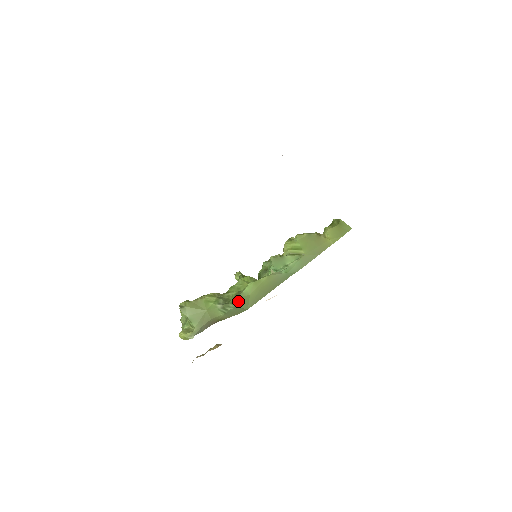
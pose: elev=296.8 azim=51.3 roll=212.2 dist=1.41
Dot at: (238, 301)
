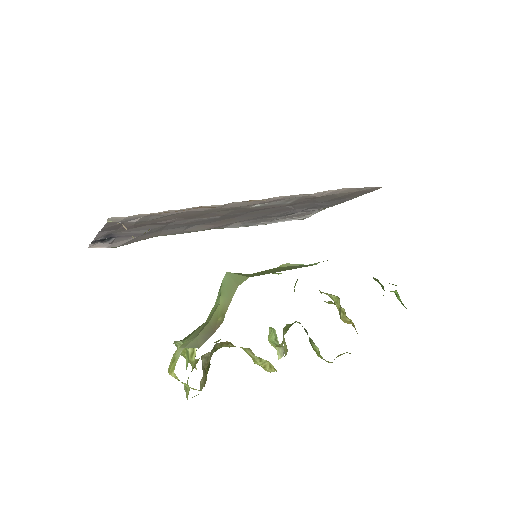
Dot at: occluded
